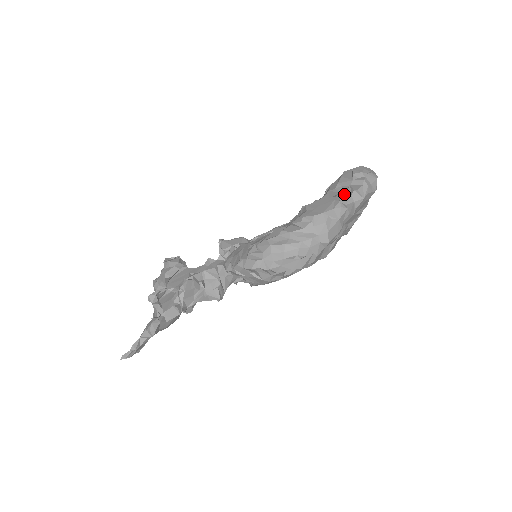
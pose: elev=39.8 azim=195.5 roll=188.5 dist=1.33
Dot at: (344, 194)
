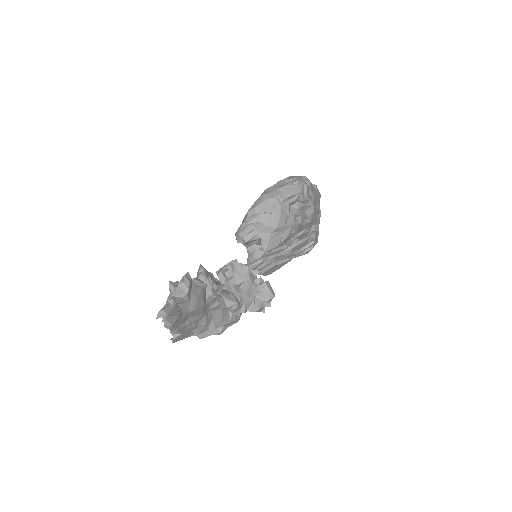
Dot at: occluded
